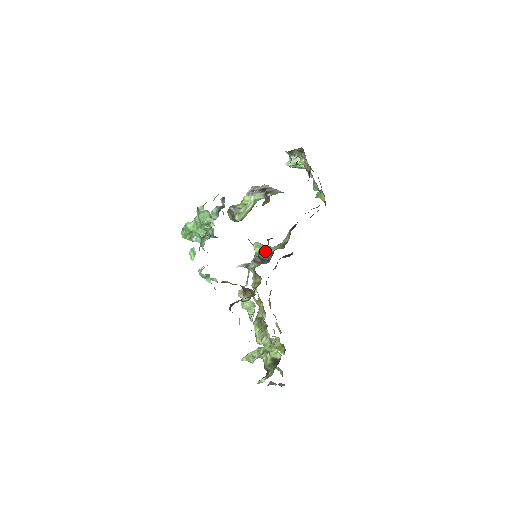
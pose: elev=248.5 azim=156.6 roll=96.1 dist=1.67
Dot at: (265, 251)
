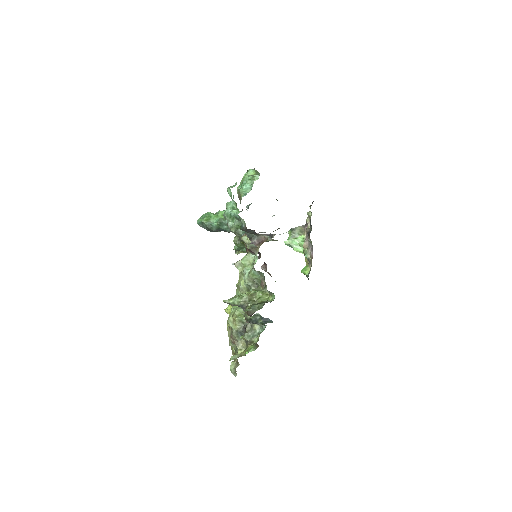
Dot at: occluded
